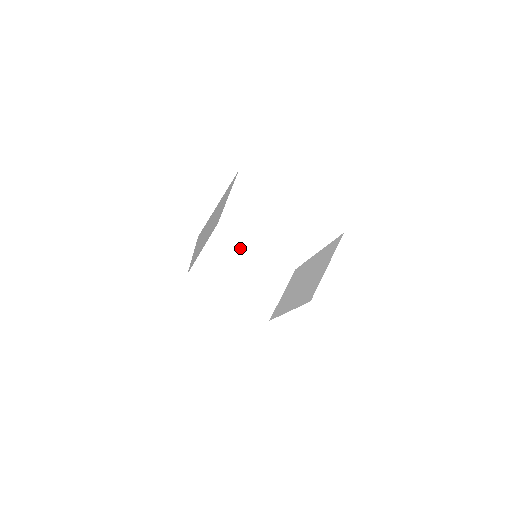
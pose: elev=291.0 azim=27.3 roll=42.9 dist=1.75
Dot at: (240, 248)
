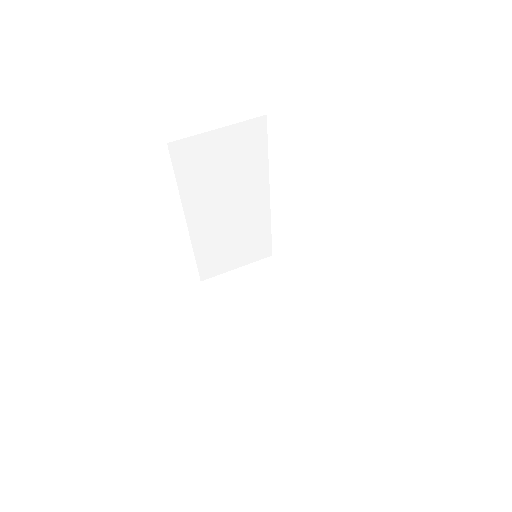
Dot at: (278, 289)
